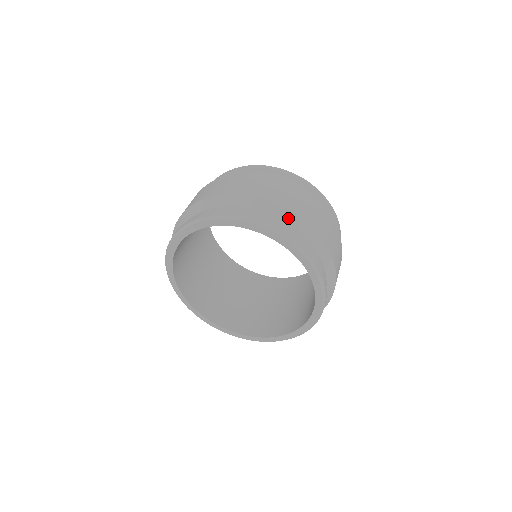
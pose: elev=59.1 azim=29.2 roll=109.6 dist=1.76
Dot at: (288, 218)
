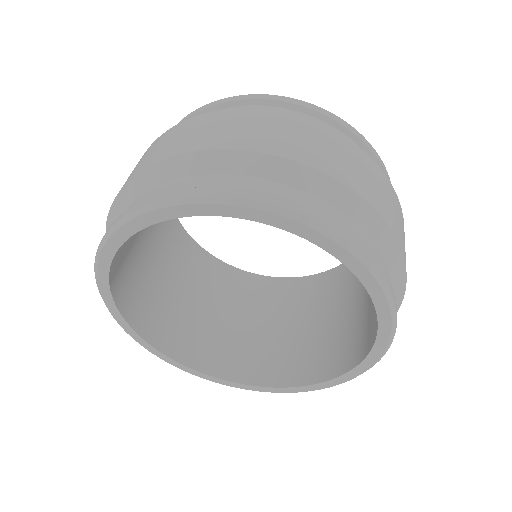
Dot at: (391, 255)
